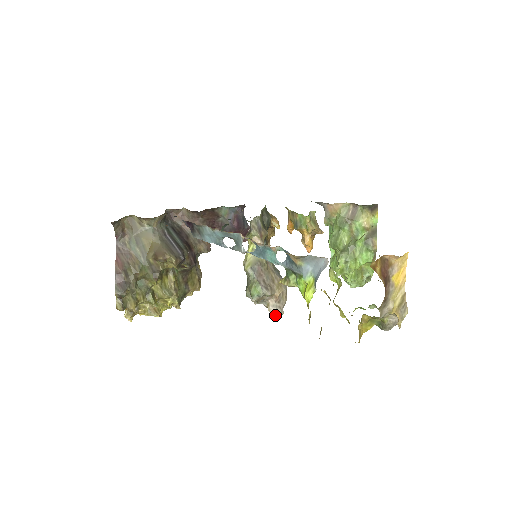
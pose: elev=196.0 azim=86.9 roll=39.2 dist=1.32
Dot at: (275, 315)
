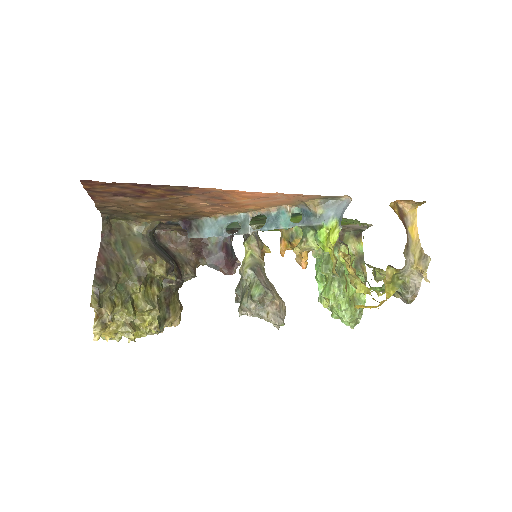
Dot at: (277, 322)
